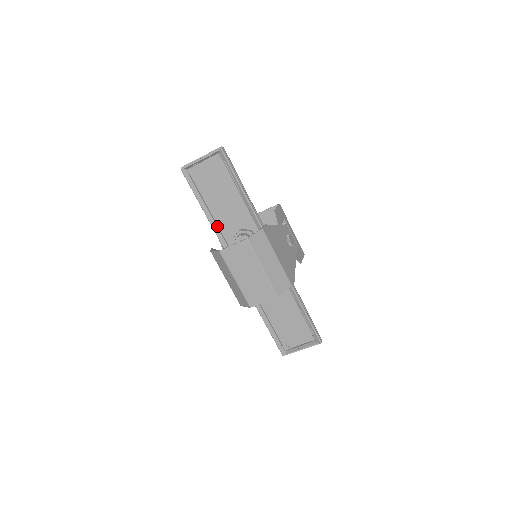
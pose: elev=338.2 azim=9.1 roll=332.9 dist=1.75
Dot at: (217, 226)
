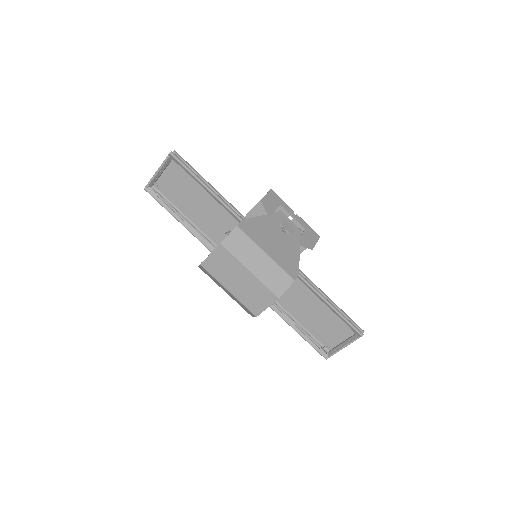
Dot at: (204, 236)
